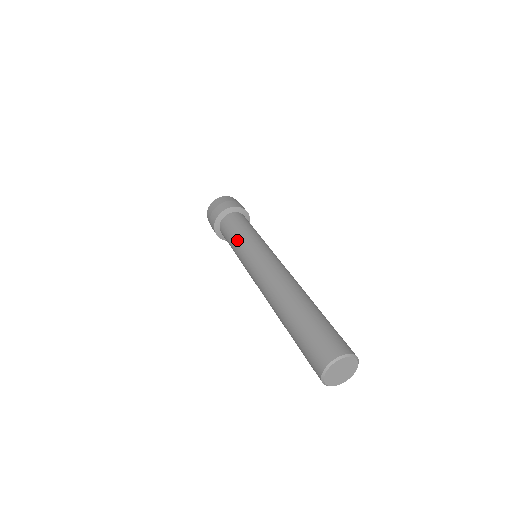
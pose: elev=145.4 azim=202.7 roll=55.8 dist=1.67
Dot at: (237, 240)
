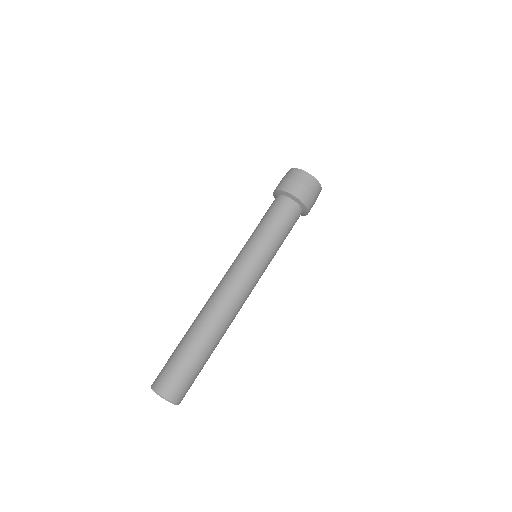
Dot at: (254, 231)
